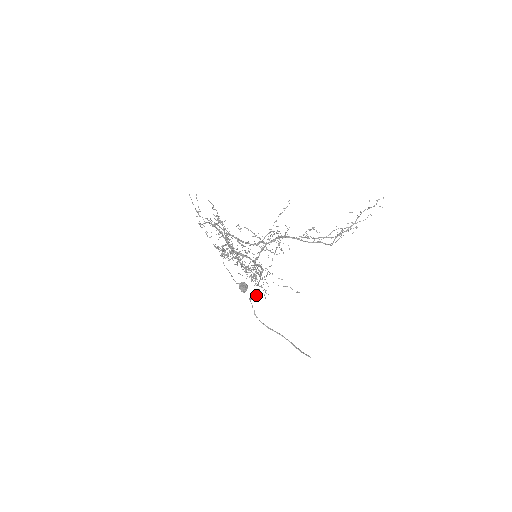
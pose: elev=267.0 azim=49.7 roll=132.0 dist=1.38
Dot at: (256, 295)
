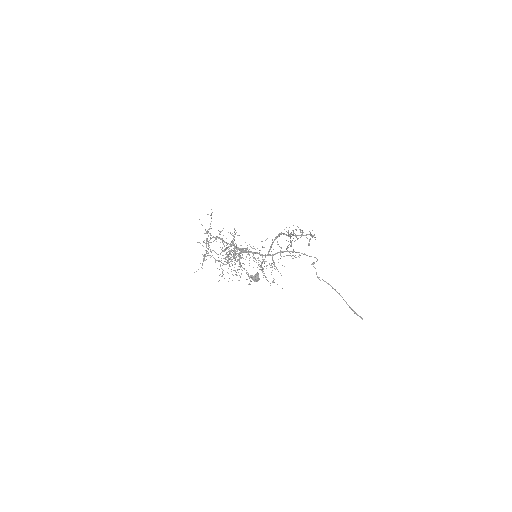
Dot at: (316, 261)
